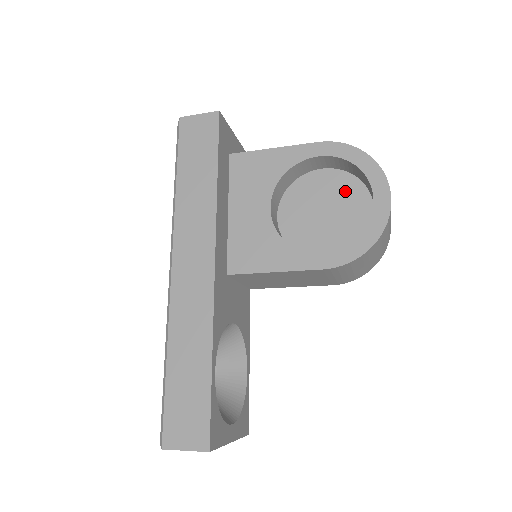
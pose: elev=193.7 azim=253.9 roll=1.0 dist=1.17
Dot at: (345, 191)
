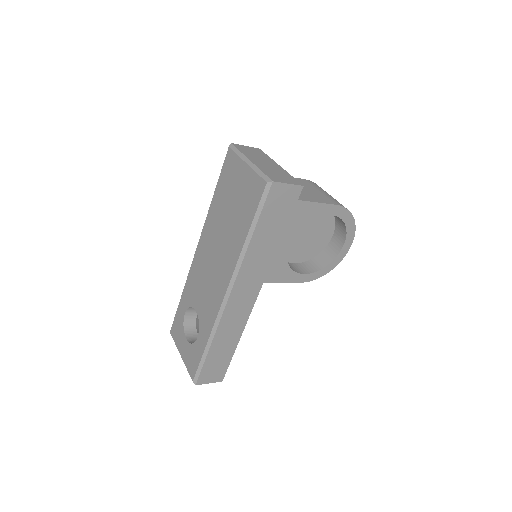
Dot at: (324, 224)
